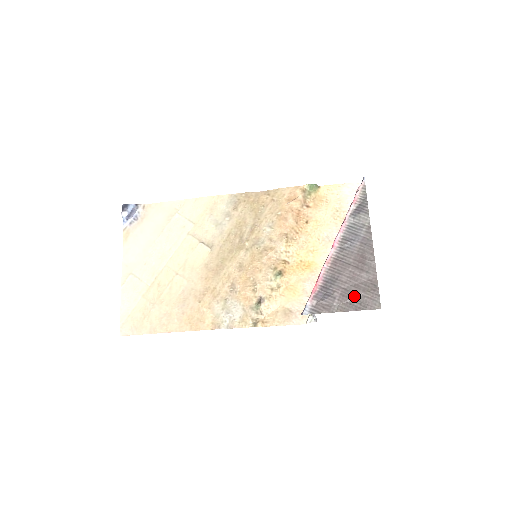
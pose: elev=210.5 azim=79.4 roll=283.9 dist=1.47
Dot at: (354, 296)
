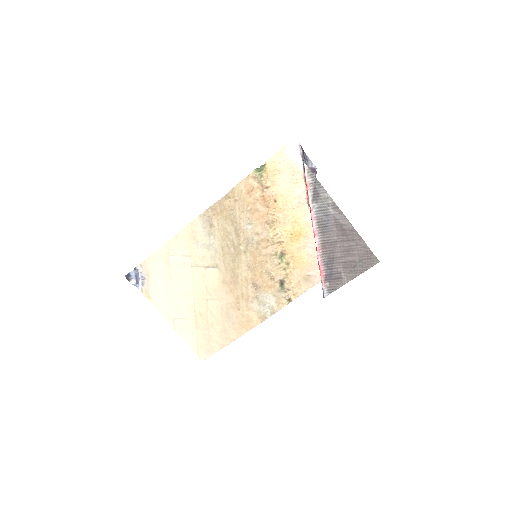
Dot at: (354, 264)
